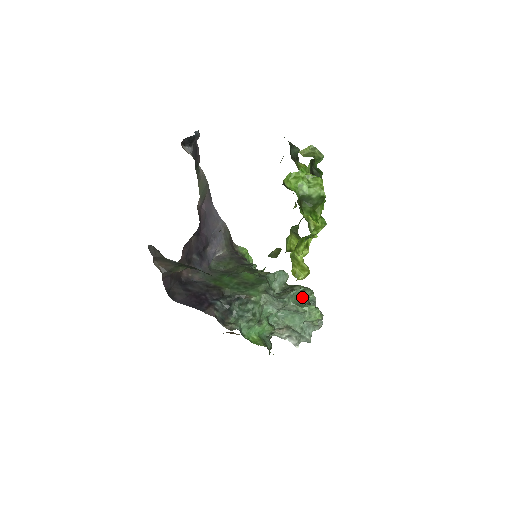
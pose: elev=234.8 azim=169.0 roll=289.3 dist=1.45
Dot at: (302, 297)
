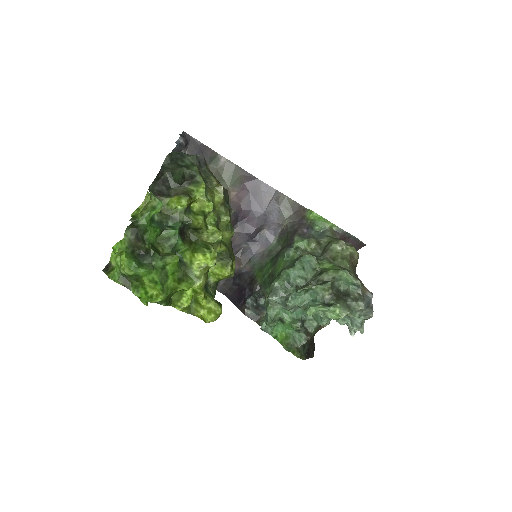
Dot at: (314, 294)
